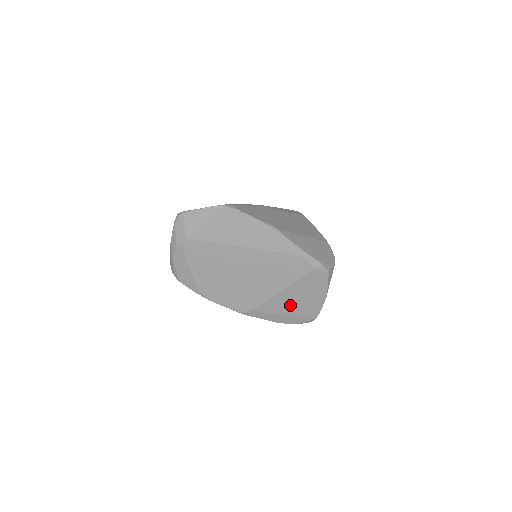
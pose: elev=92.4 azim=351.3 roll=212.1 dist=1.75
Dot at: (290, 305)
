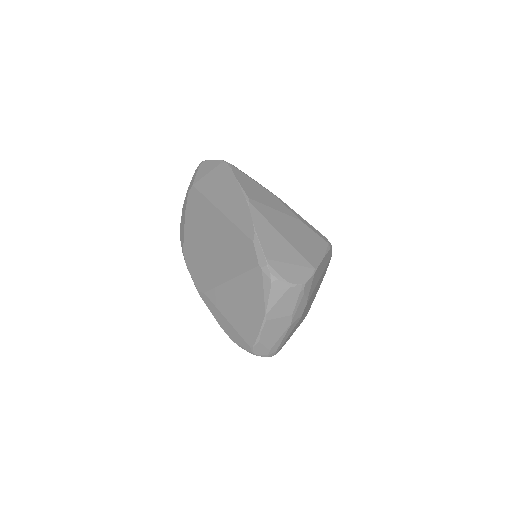
Dot at: (233, 308)
